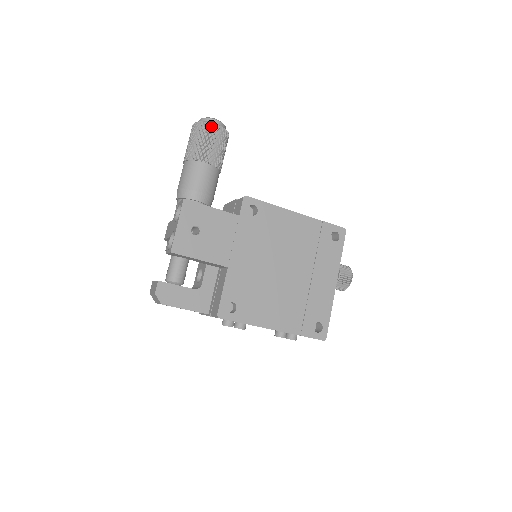
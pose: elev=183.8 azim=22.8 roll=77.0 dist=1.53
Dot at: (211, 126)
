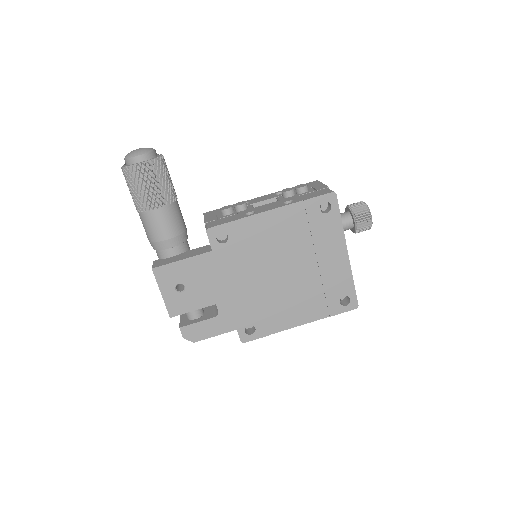
Dot at: (136, 169)
